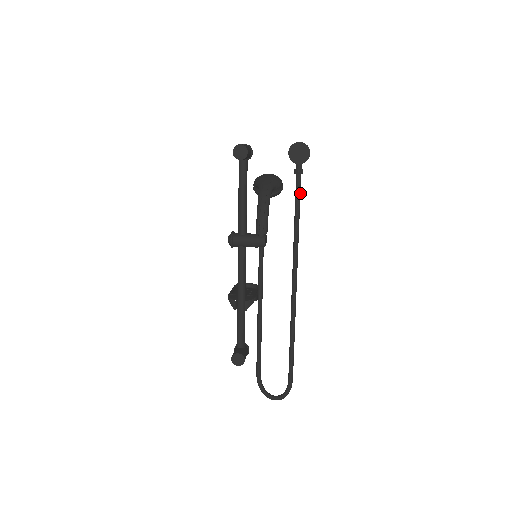
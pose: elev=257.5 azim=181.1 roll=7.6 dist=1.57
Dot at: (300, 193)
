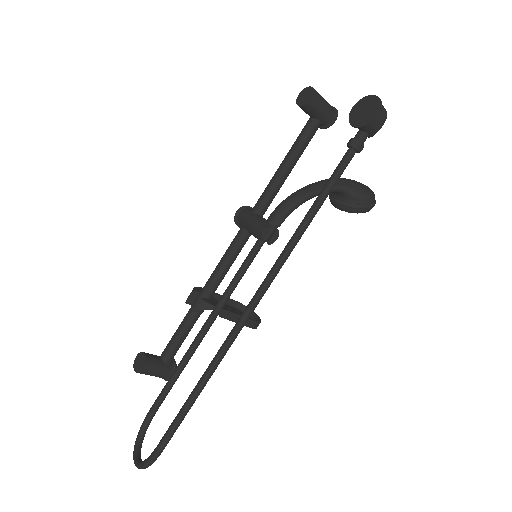
Dot at: (338, 177)
